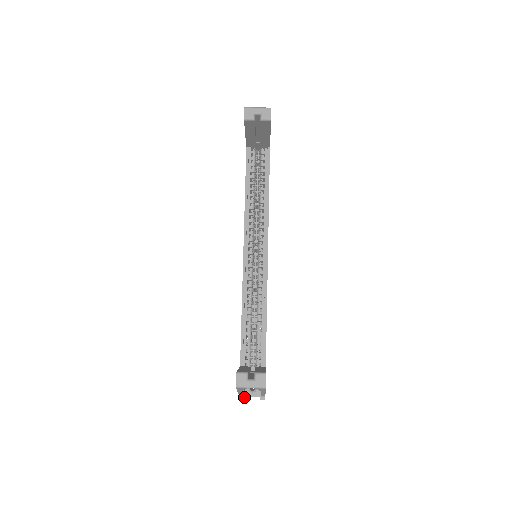
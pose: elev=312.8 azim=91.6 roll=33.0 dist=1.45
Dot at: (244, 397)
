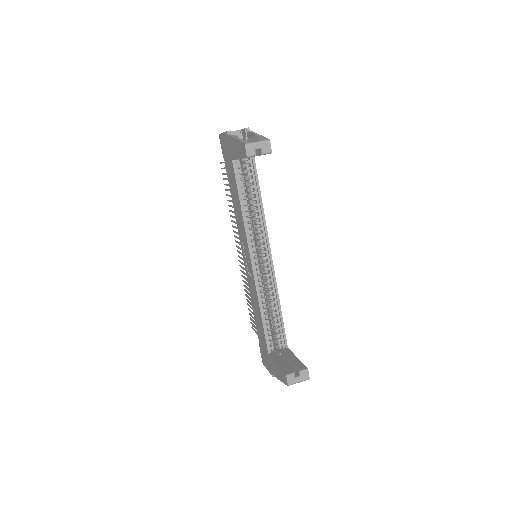
Dot at: occluded
